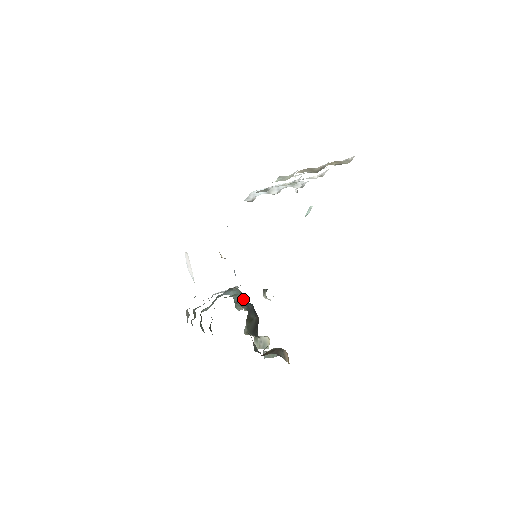
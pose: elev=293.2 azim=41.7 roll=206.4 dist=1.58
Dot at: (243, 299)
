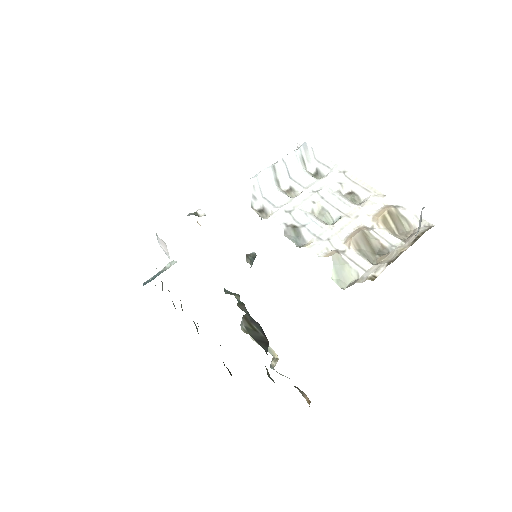
Dot at: (244, 307)
